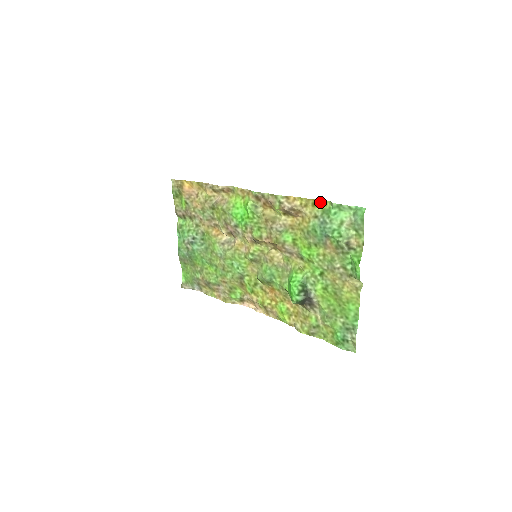
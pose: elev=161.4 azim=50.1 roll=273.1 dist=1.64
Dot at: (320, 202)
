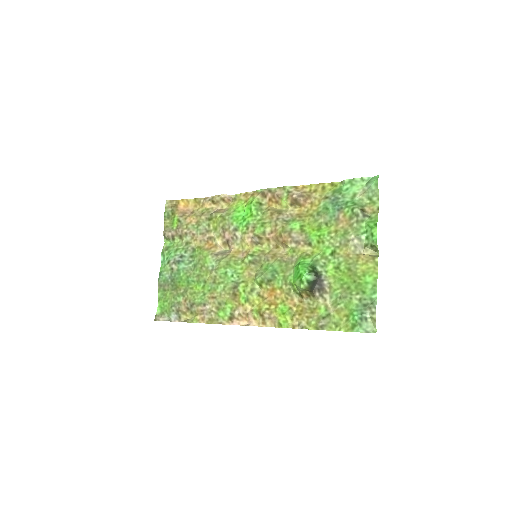
Dot at: (330, 185)
